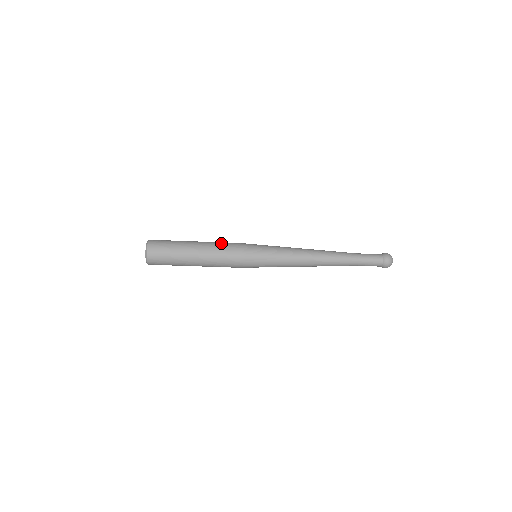
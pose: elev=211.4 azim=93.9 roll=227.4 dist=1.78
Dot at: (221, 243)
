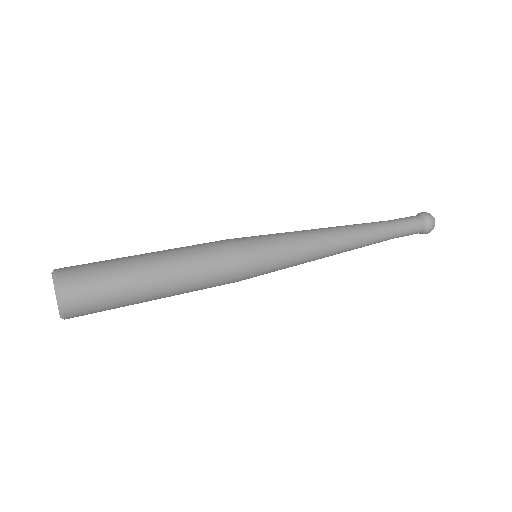
Dot at: (201, 252)
